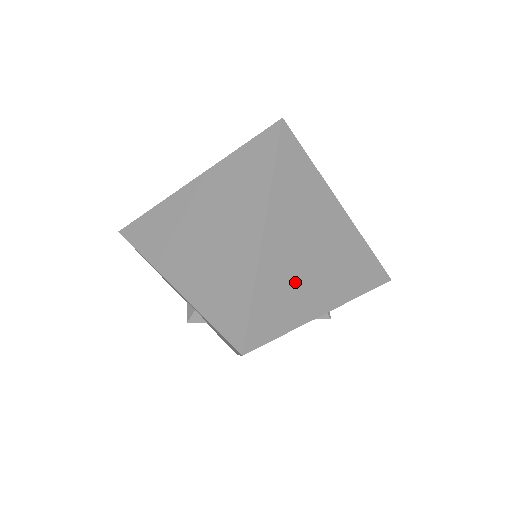
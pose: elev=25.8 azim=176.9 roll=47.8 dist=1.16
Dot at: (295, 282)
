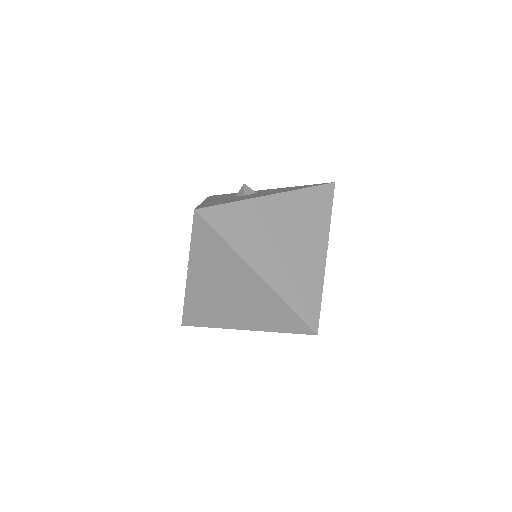
Dot at: (298, 270)
